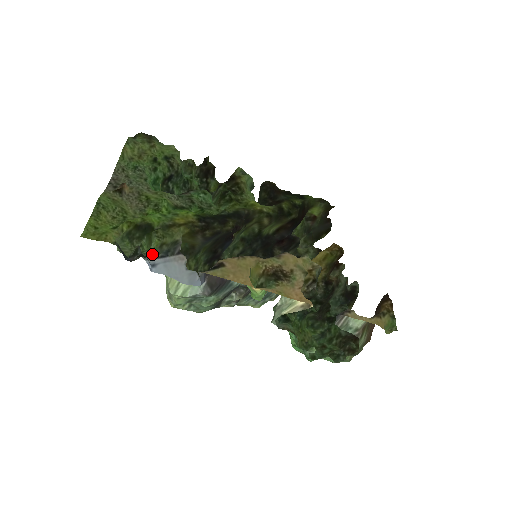
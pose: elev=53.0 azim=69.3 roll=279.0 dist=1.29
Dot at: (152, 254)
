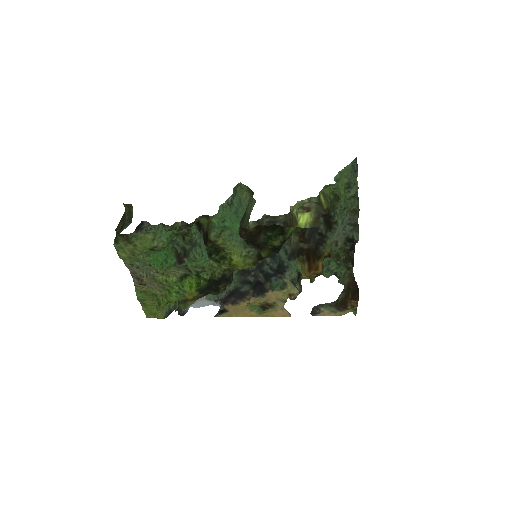
Dot at: occluded
